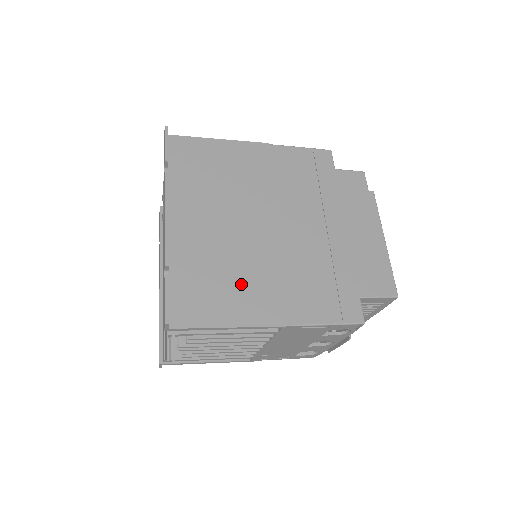
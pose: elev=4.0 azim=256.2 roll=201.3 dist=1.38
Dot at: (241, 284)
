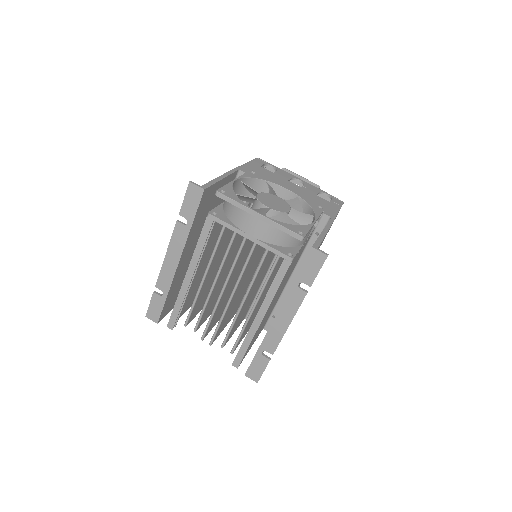
Dot at: occluded
